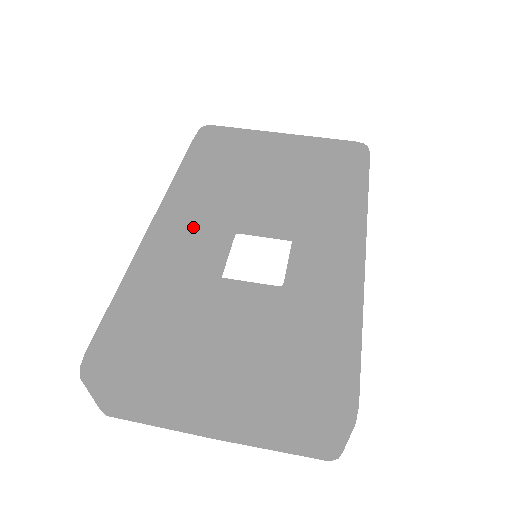
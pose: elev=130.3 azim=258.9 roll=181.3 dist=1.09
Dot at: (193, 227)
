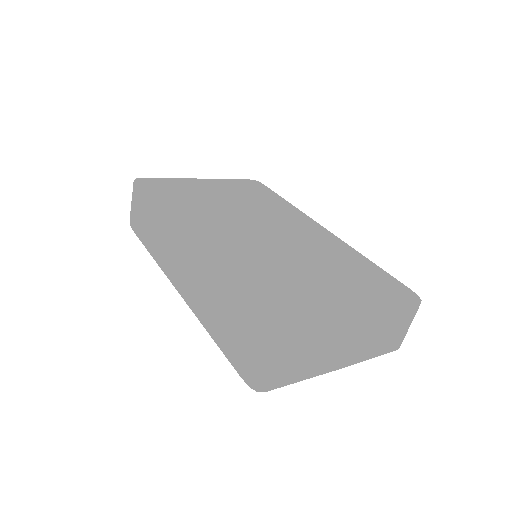
Dot at: (221, 236)
